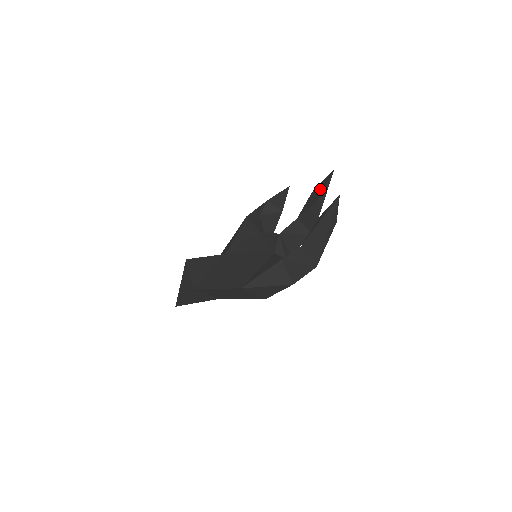
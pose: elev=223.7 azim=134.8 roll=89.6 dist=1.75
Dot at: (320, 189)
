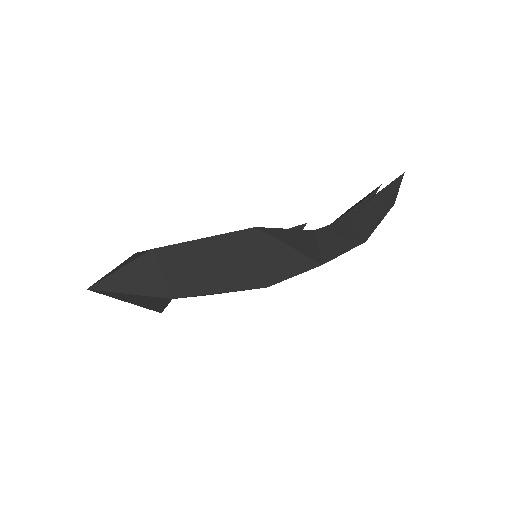
Dot at: (362, 199)
